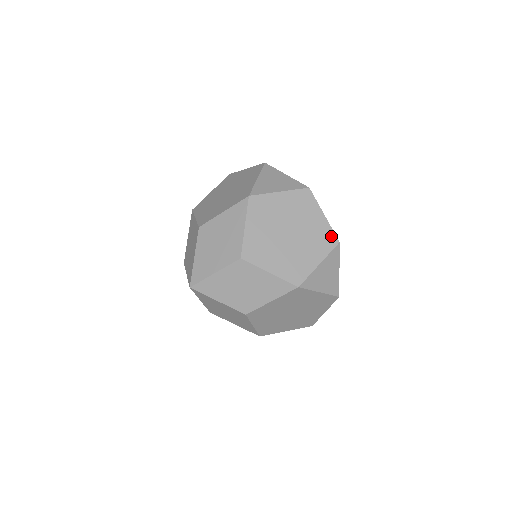
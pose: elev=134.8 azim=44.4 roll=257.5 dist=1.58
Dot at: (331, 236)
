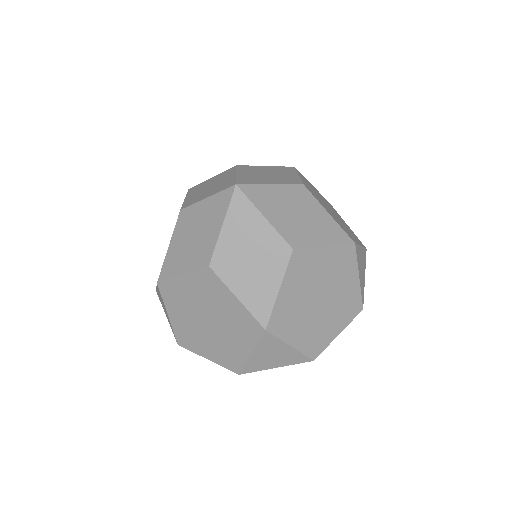
Dot at: (359, 240)
